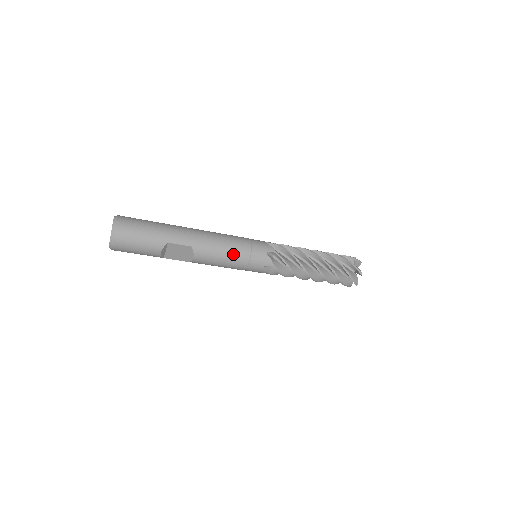
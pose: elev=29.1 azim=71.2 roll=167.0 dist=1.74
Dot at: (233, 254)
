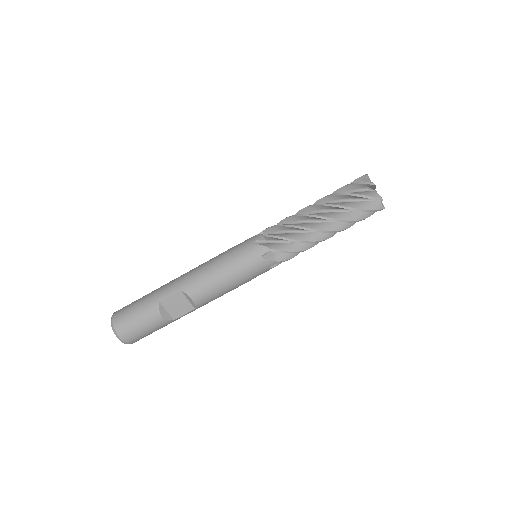
Dot at: (222, 268)
